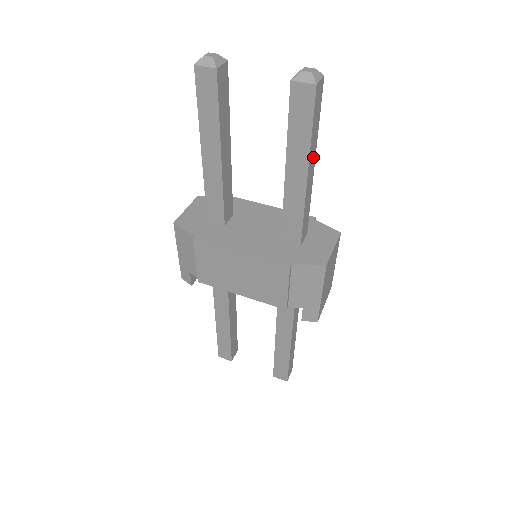
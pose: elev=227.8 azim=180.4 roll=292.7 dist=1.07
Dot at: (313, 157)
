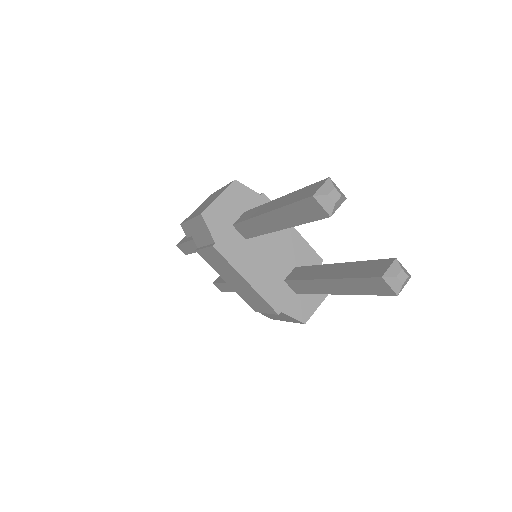
Dot at: occluded
